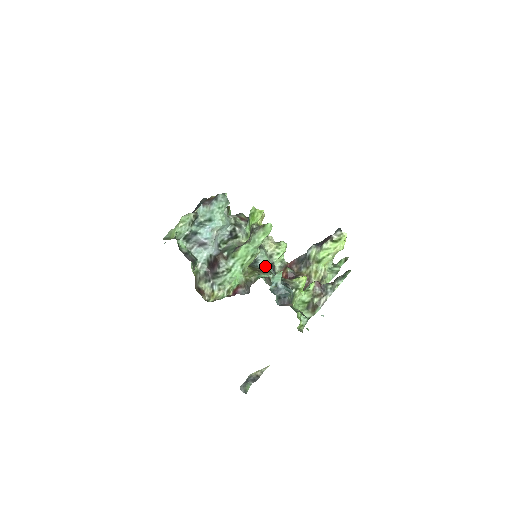
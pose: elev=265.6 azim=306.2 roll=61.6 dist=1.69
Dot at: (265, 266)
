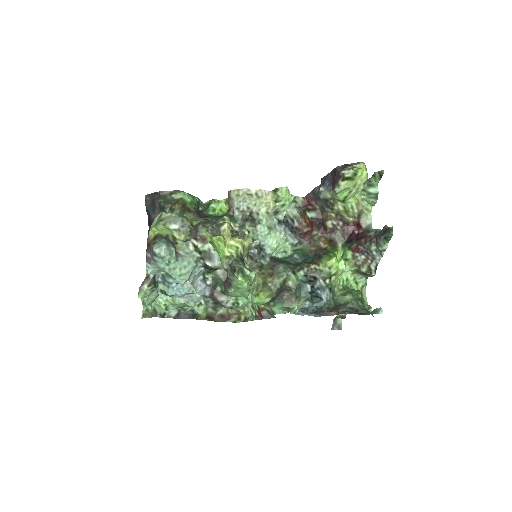
Dot at: (276, 247)
